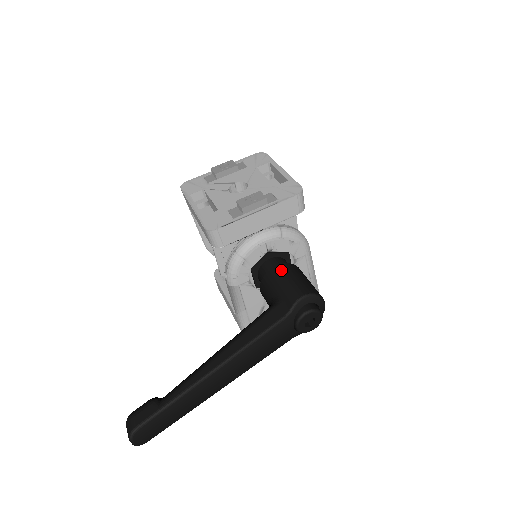
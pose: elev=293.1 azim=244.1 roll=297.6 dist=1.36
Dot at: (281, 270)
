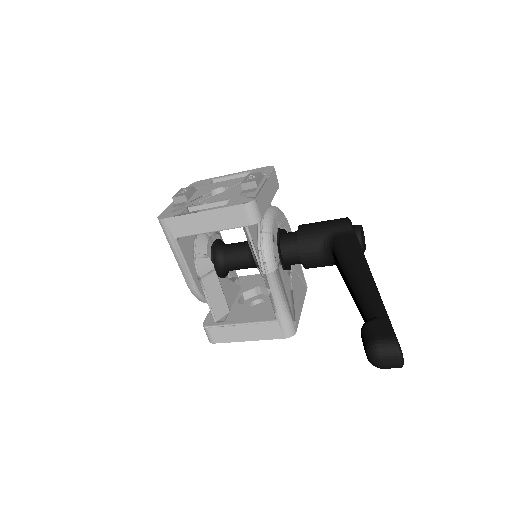
Dot at: (306, 225)
